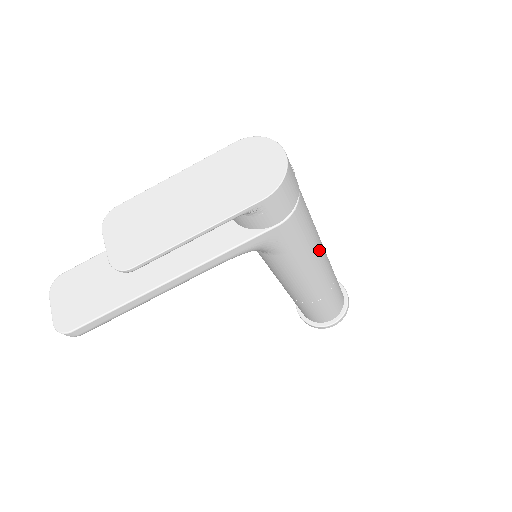
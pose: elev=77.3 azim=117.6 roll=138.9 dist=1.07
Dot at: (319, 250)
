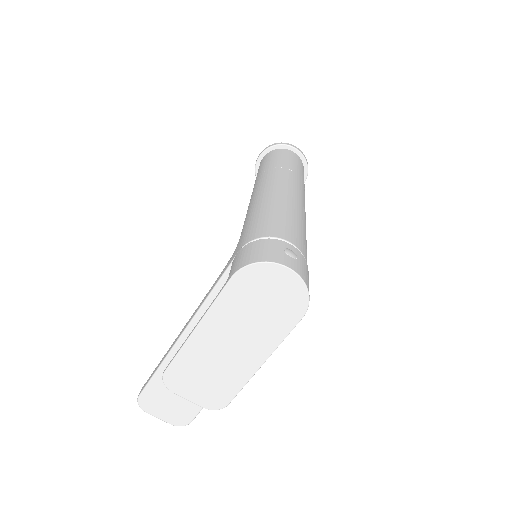
Dot at: (304, 215)
